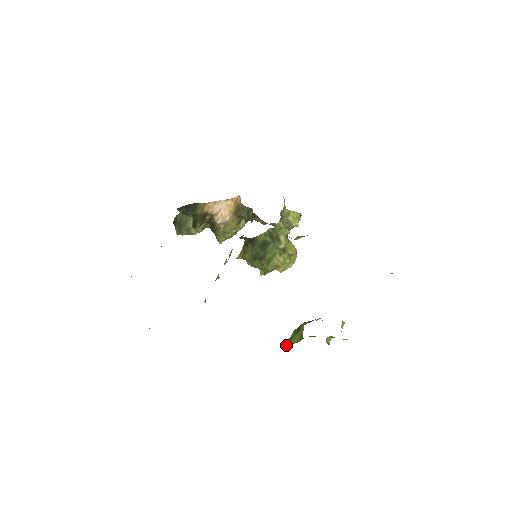
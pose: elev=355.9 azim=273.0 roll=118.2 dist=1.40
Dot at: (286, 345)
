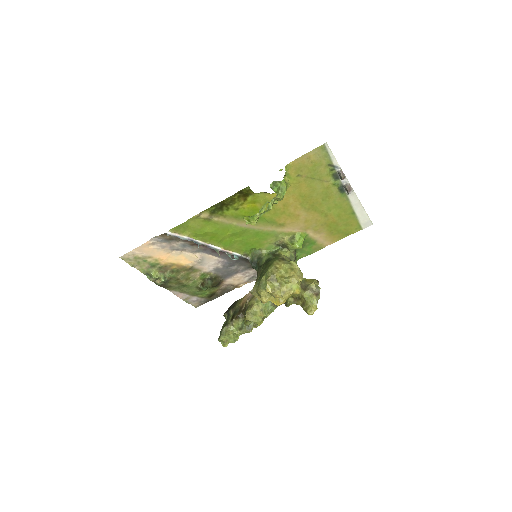
Dot at: (243, 218)
